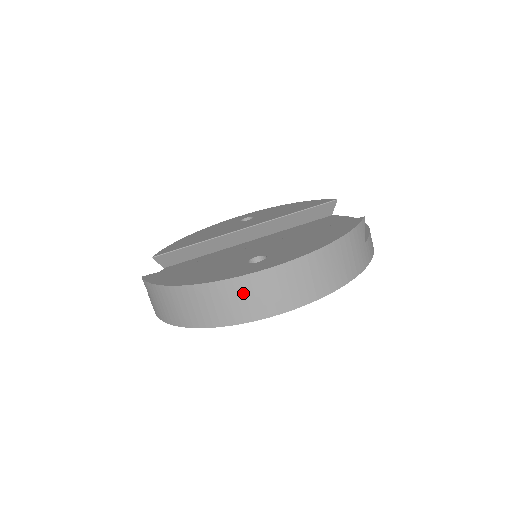
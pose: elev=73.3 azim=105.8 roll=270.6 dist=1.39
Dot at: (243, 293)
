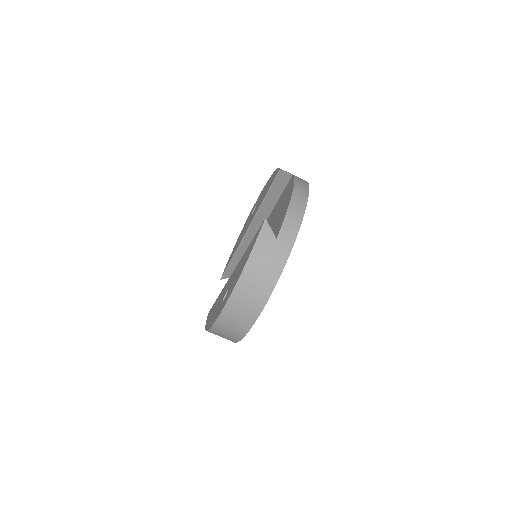
Dot at: (225, 328)
